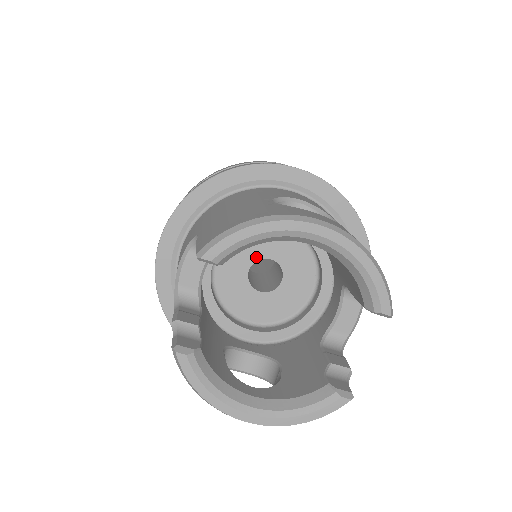
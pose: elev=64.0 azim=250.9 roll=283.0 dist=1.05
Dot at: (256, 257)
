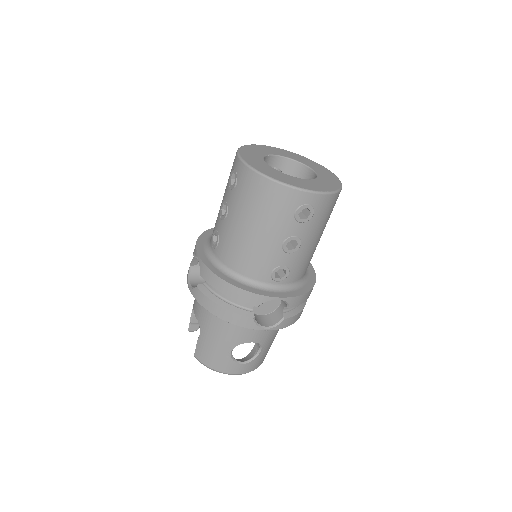
Dot at: occluded
